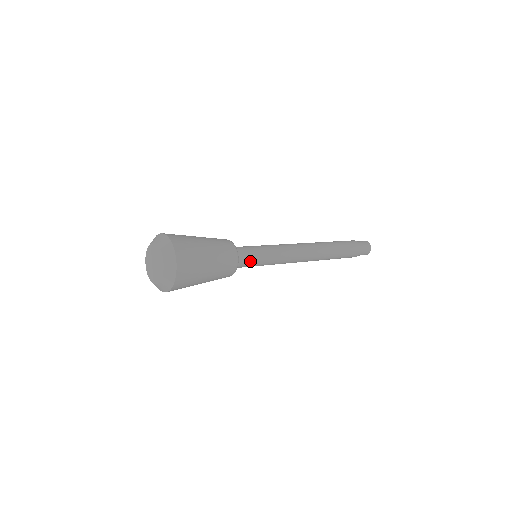
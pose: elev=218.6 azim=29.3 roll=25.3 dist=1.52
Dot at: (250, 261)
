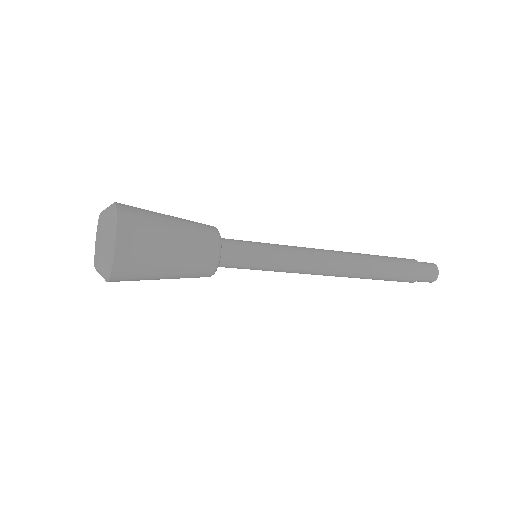
Dot at: (241, 263)
